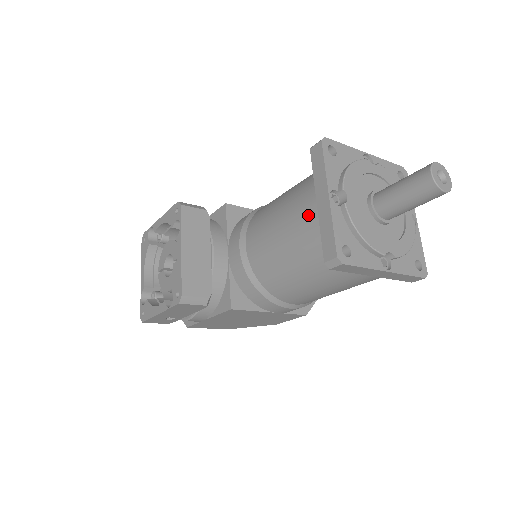
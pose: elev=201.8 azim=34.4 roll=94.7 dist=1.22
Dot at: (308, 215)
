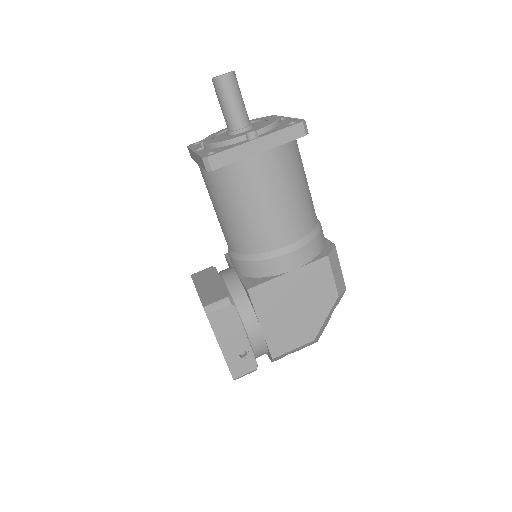
Dot at: (203, 175)
